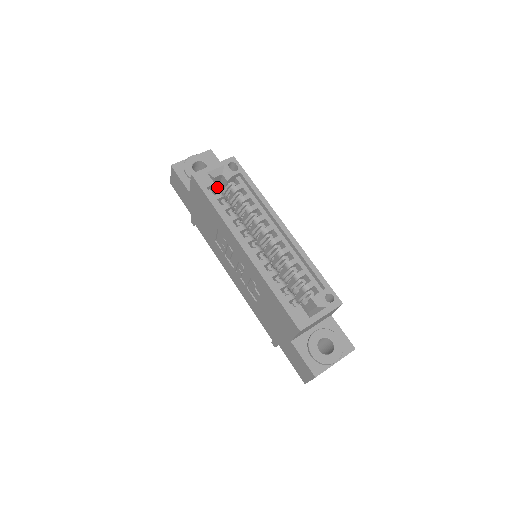
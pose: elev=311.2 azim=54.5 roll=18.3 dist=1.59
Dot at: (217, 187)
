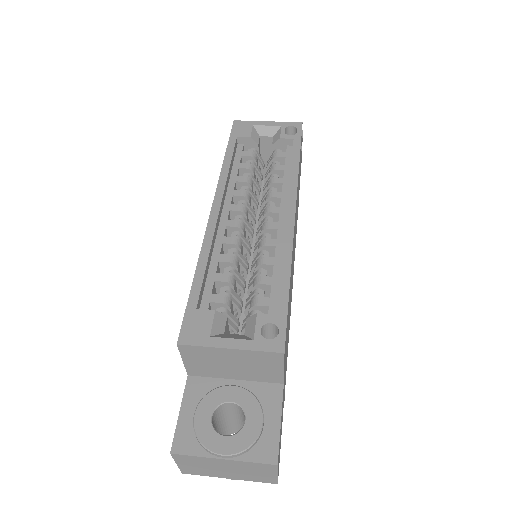
Dot at: (257, 148)
